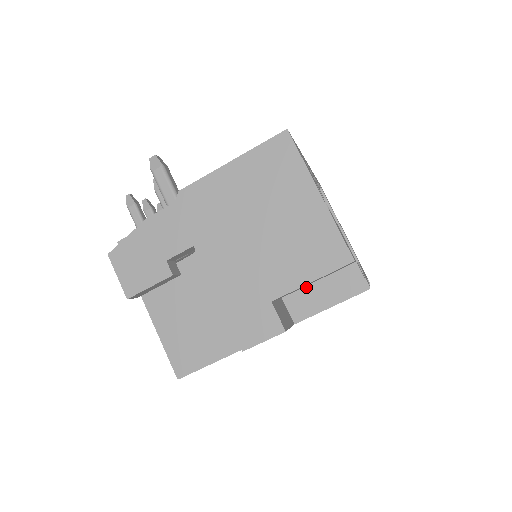
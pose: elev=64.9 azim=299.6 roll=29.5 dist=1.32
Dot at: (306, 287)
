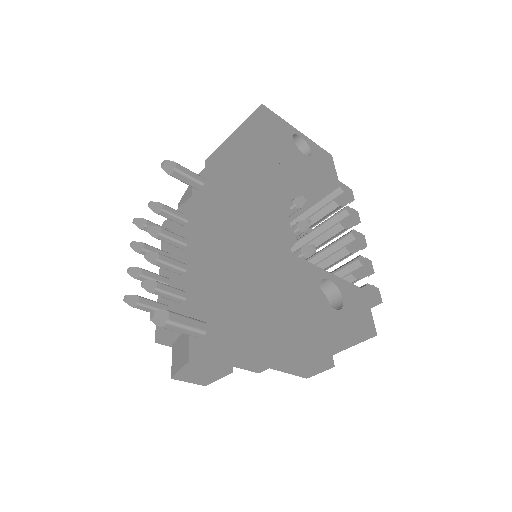
Dot at: occluded
